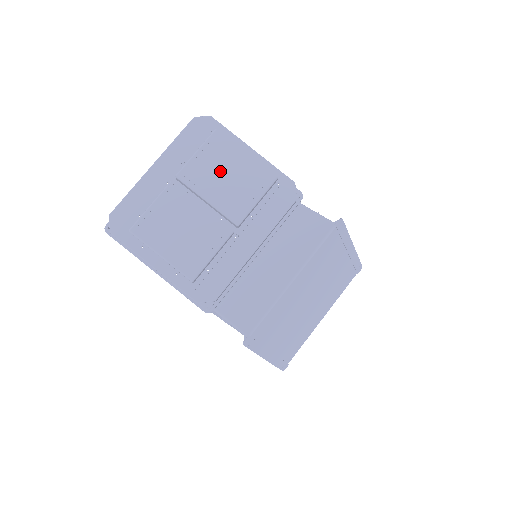
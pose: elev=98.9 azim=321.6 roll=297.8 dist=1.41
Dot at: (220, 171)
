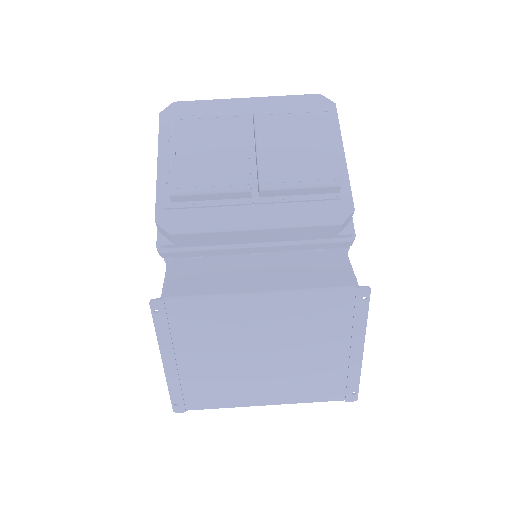
Dot at: (295, 138)
